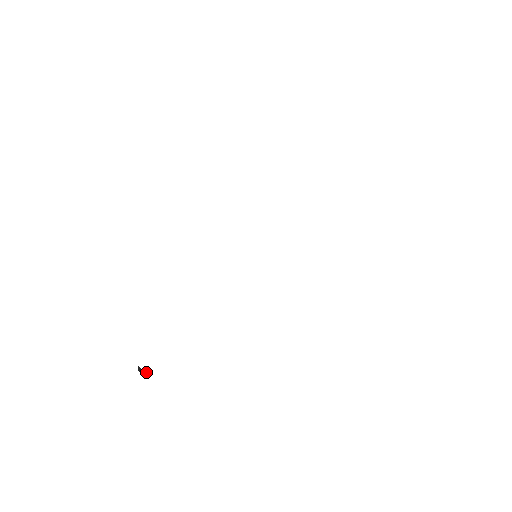
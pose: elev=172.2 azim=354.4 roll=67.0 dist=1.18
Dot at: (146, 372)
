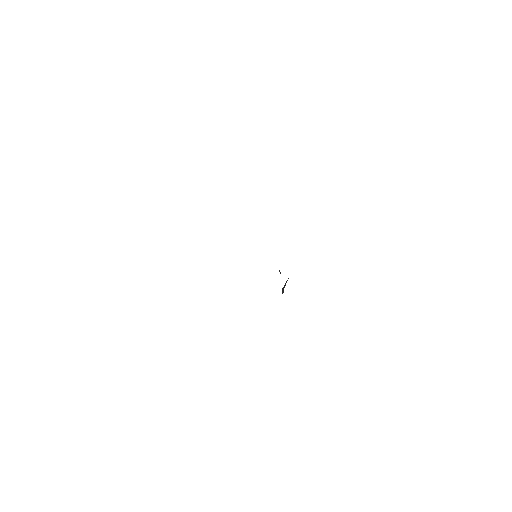
Dot at: occluded
